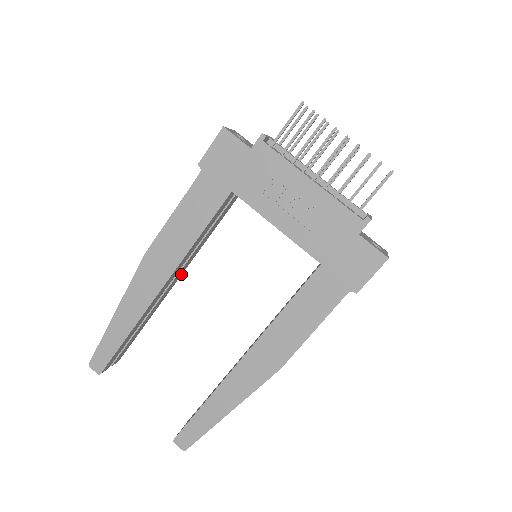
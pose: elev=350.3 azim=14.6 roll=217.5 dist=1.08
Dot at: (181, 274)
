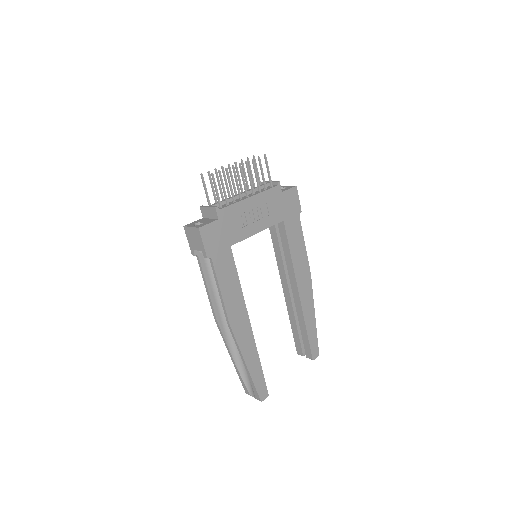
Dot at: occluded
